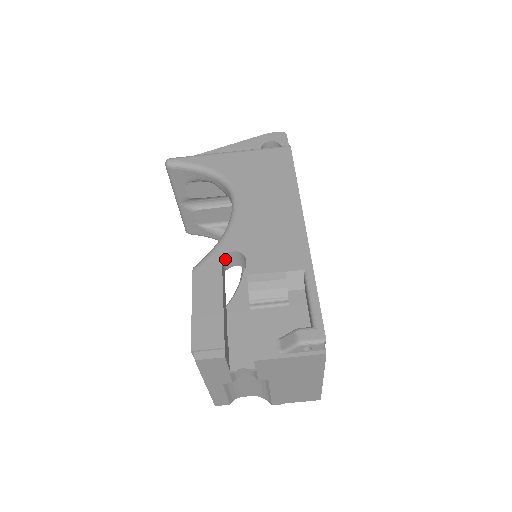
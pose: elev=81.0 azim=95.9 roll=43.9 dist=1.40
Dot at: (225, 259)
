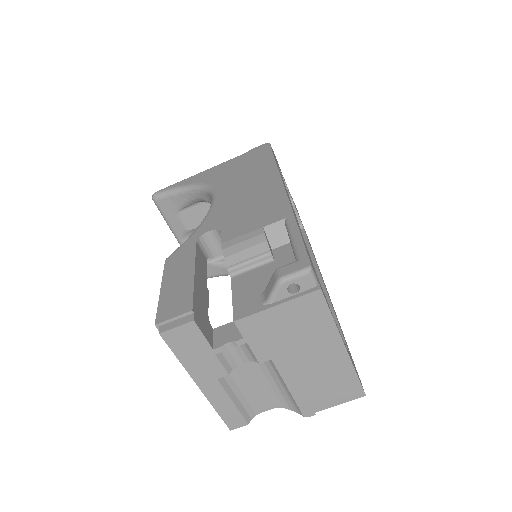
Dot at: (202, 243)
